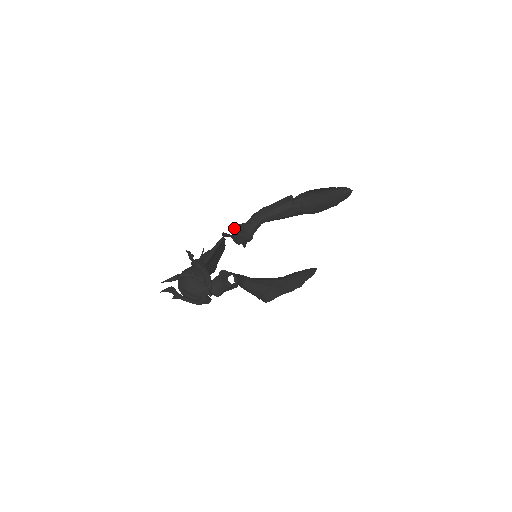
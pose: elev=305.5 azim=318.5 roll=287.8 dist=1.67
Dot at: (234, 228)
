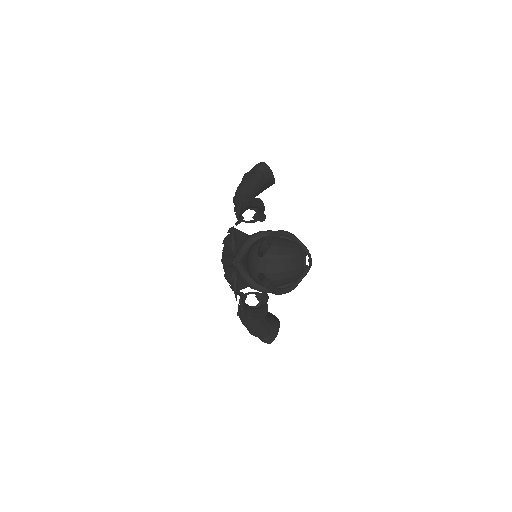
Dot at: (241, 203)
